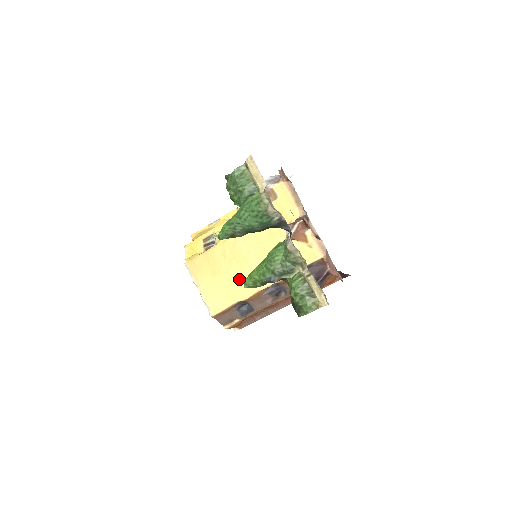
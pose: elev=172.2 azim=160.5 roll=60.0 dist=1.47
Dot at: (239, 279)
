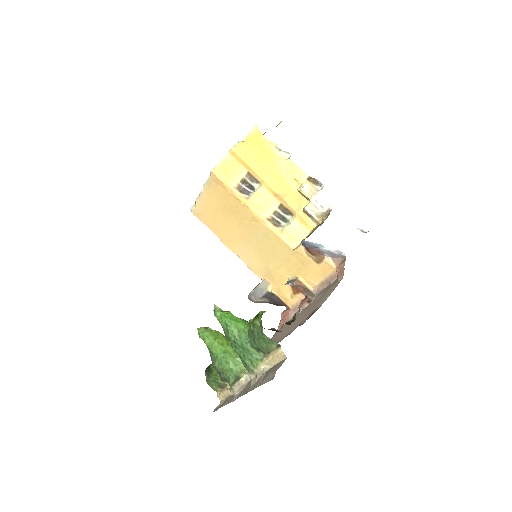
Dot at: (233, 234)
